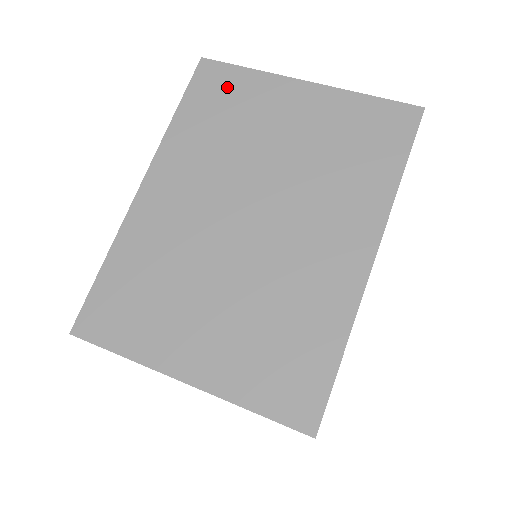
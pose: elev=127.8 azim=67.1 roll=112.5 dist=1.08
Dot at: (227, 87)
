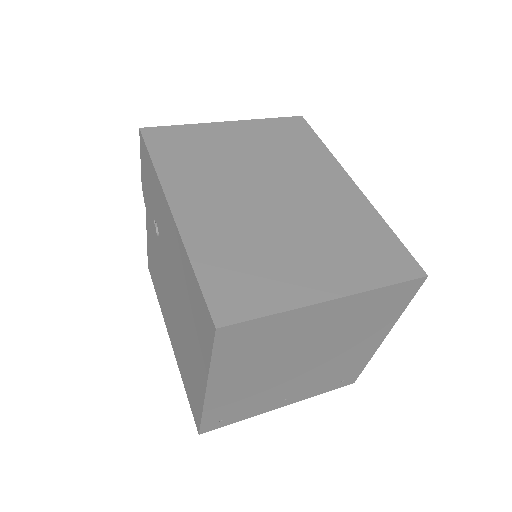
Dot at: (177, 137)
